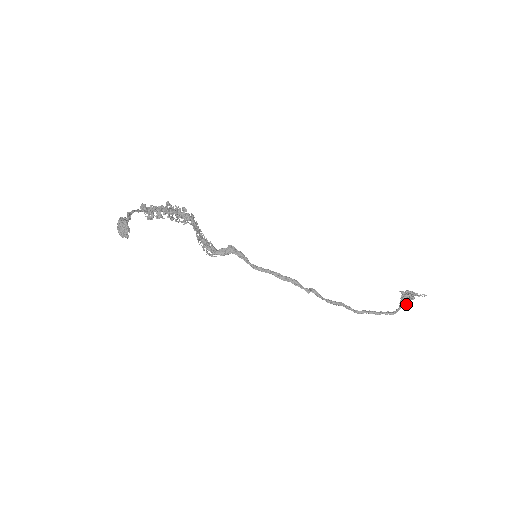
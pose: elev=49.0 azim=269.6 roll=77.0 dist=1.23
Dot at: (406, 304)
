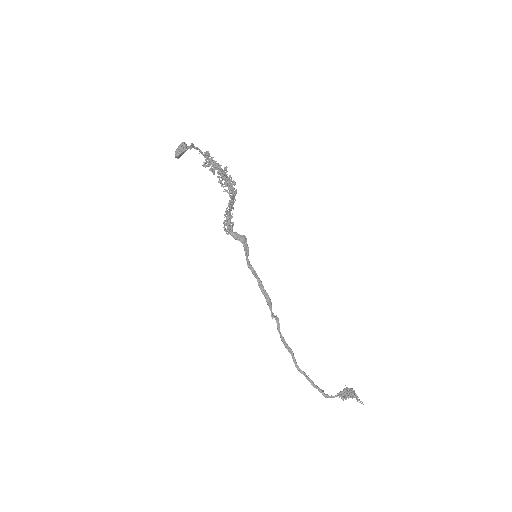
Dot at: (342, 397)
